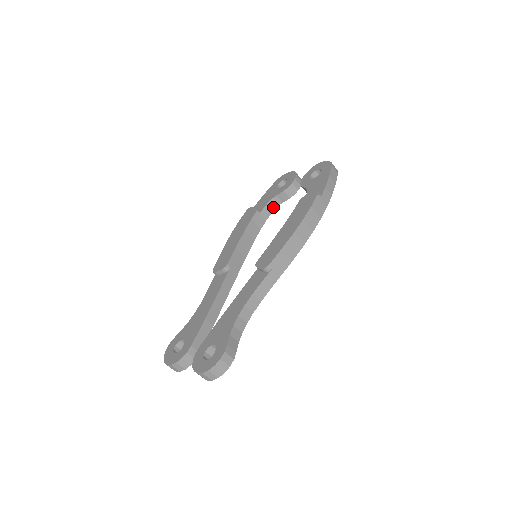
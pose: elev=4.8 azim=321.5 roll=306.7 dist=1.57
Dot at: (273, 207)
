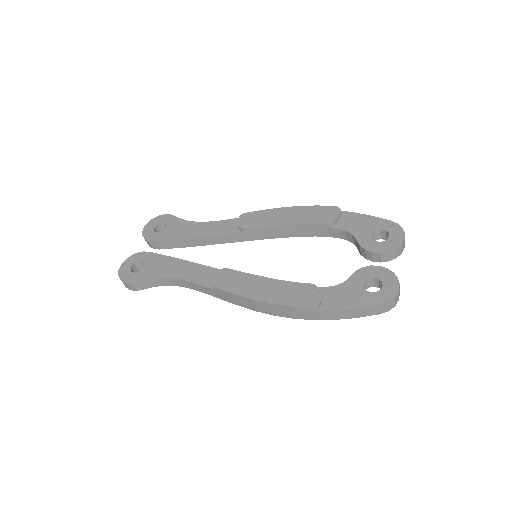
Dot at: (348, 238)
